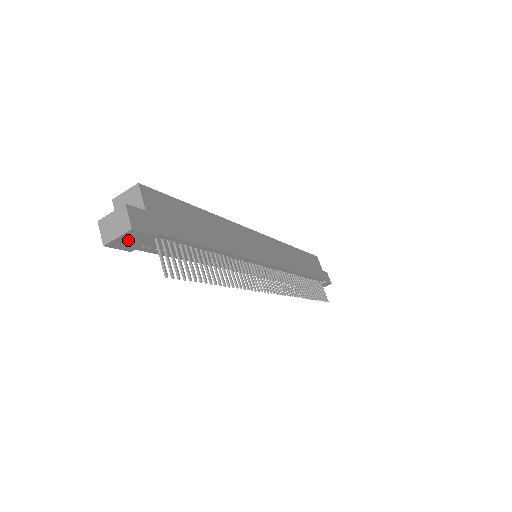
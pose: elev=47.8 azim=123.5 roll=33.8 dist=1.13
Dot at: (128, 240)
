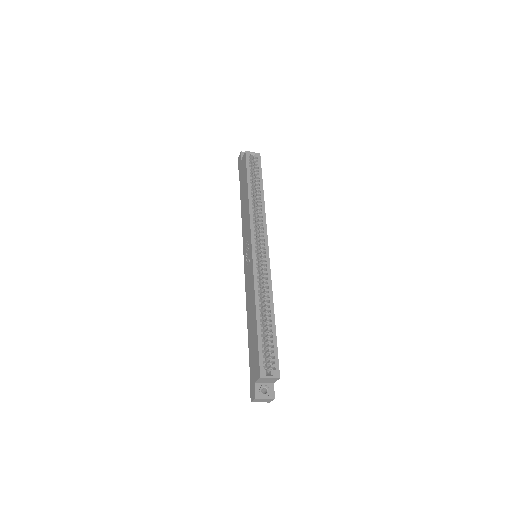
Dot at: occluded
